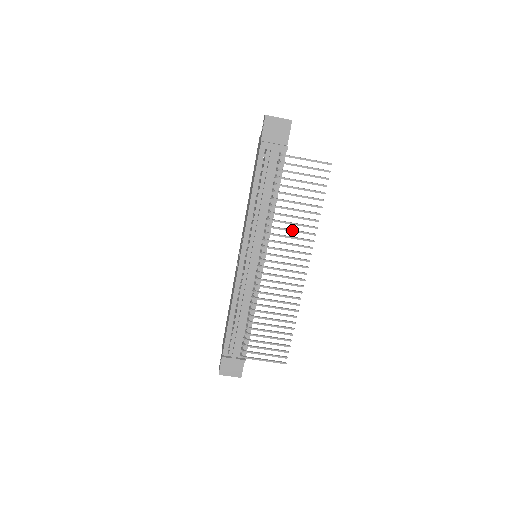
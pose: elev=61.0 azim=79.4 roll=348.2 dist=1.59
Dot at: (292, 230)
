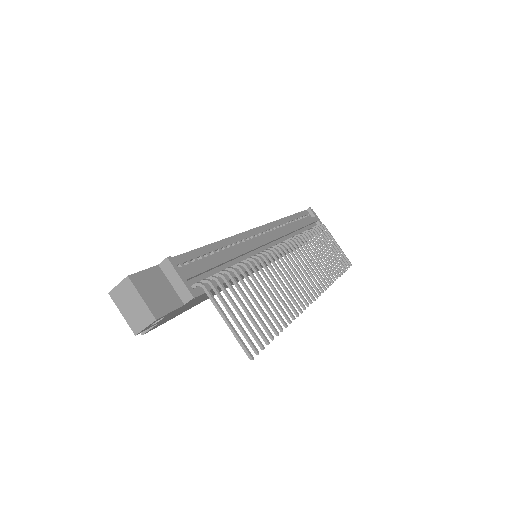
Dot at: occluded
